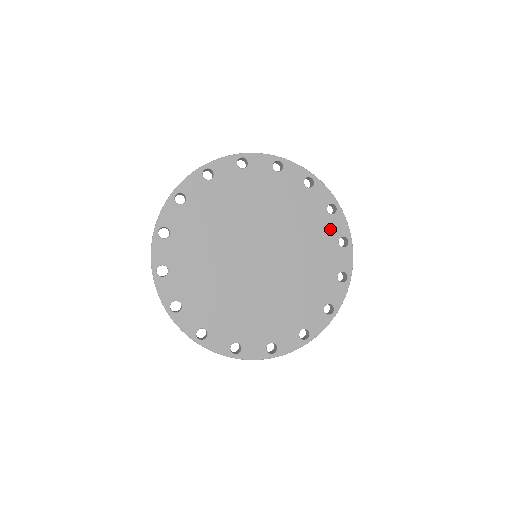
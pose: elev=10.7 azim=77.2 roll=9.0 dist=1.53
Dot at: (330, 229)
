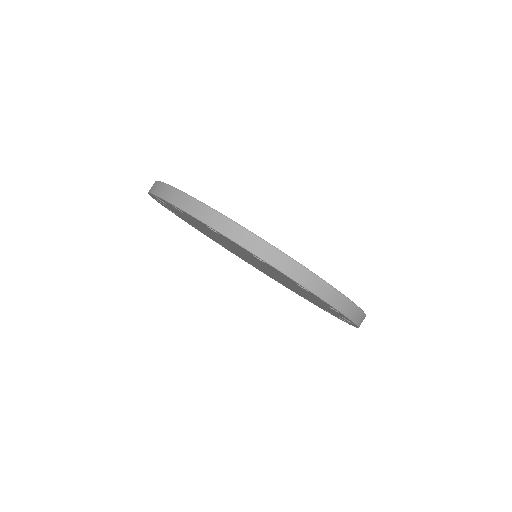
Dot at: occluded
